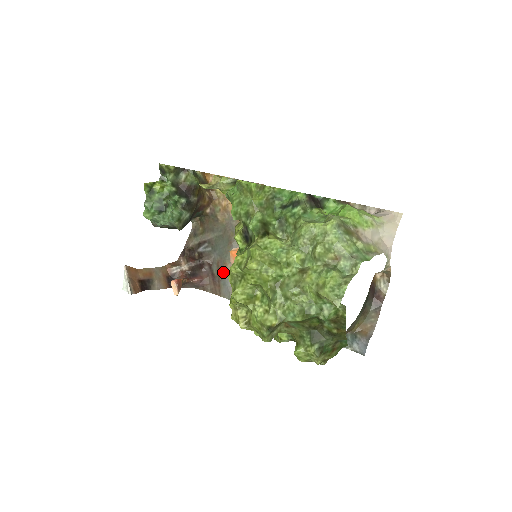
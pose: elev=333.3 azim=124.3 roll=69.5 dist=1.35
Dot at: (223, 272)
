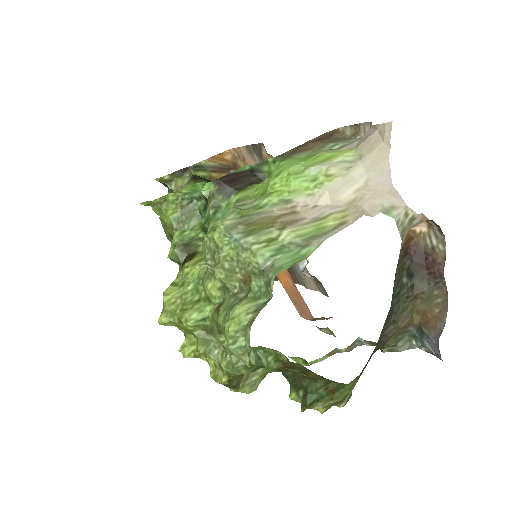
Dot at: occluded
